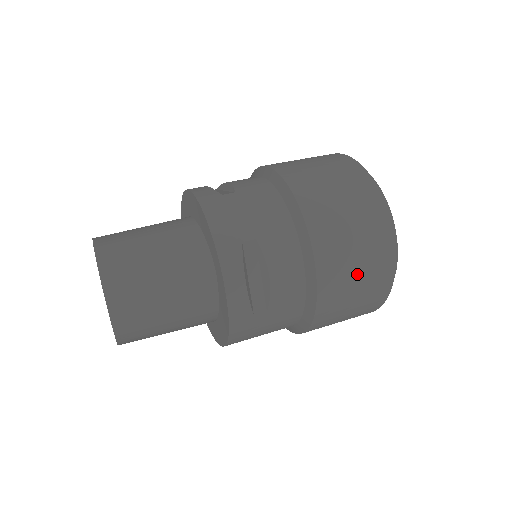
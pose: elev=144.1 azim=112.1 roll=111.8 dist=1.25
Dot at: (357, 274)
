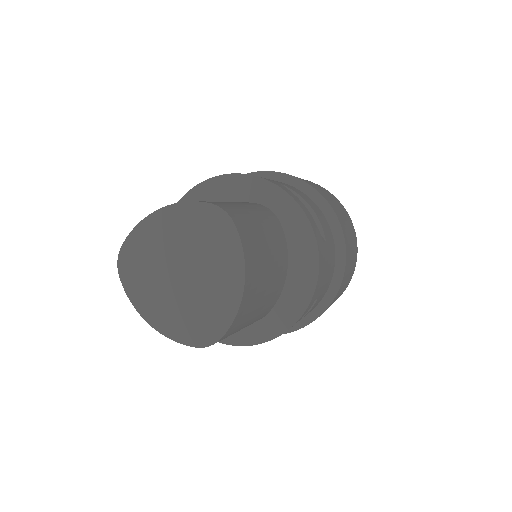
Dot at: (343, 216)
